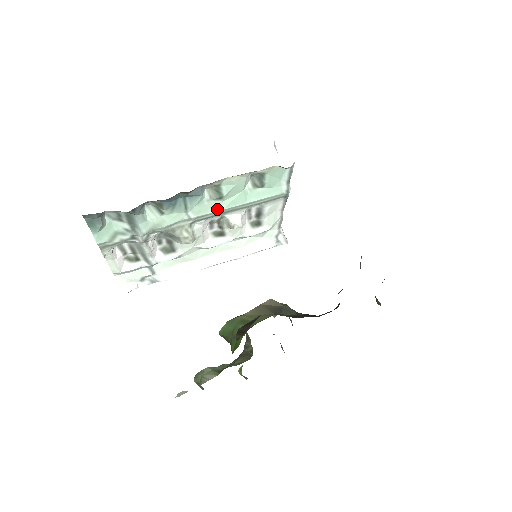
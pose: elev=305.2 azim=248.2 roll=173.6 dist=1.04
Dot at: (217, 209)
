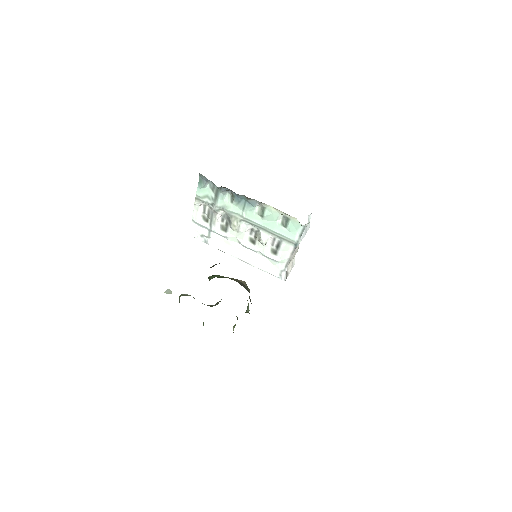
Dot at: (258, 222)
